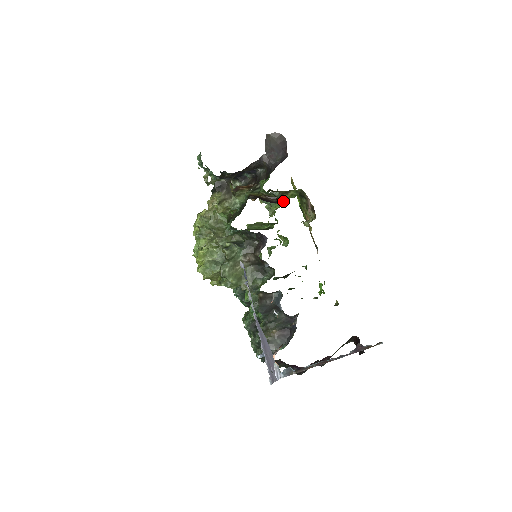
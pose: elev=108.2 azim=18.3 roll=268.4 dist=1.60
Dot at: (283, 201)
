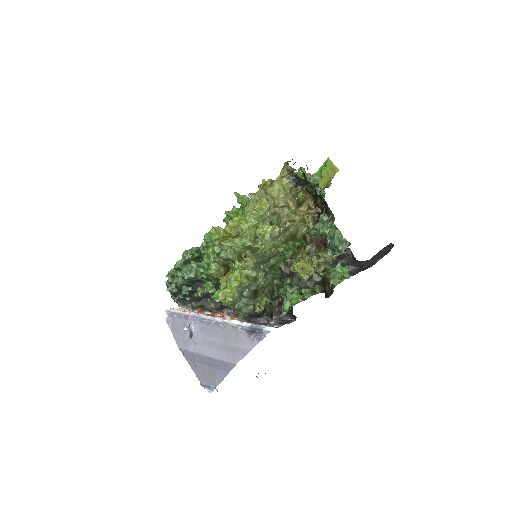
Dot at: occluded
